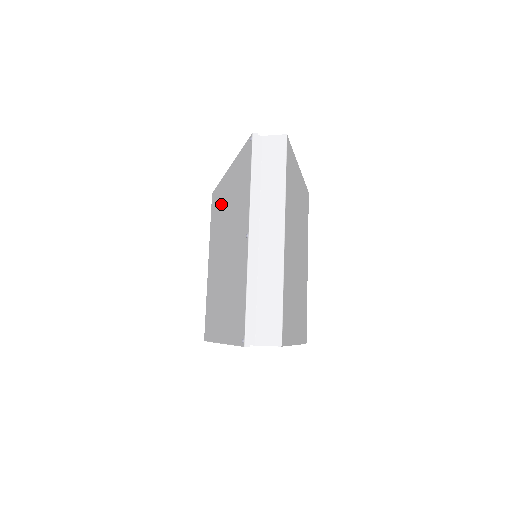
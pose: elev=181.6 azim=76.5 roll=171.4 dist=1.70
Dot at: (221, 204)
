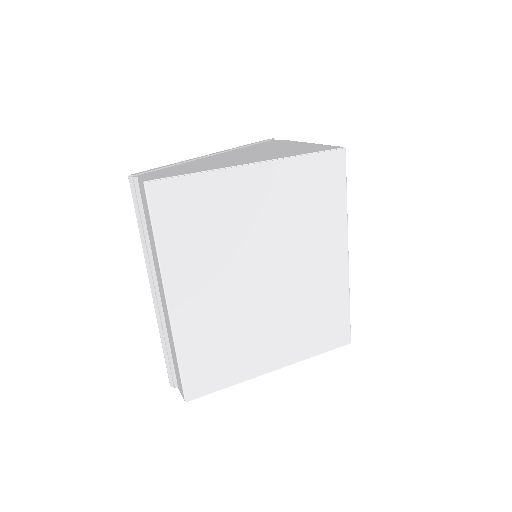
Dot at: occluded
